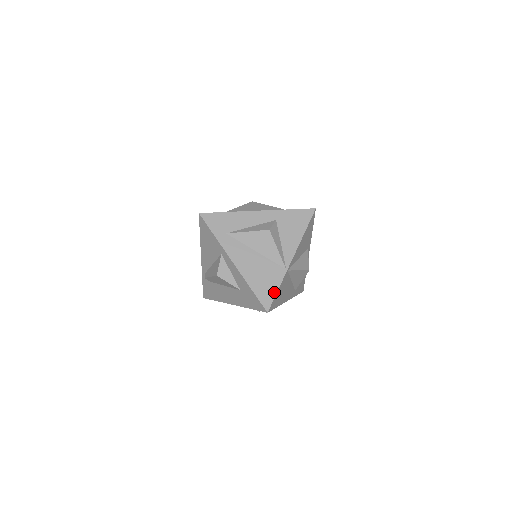
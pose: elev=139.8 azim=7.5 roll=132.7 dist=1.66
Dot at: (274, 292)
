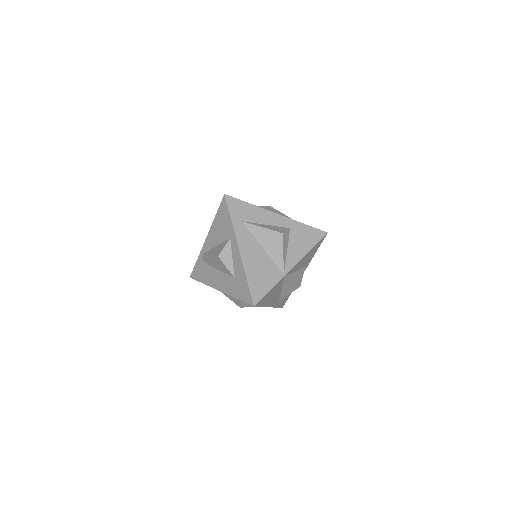
Dot at: (266, 290)
